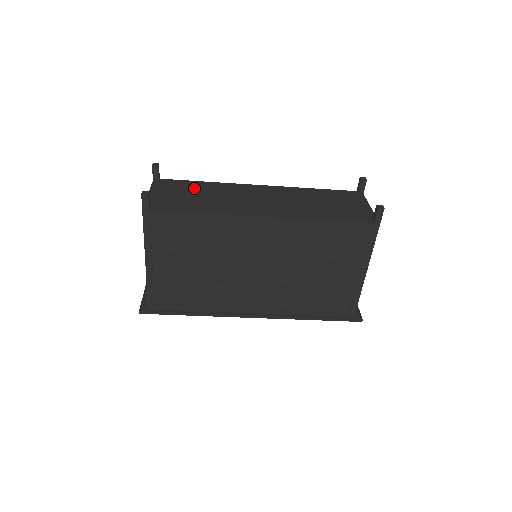
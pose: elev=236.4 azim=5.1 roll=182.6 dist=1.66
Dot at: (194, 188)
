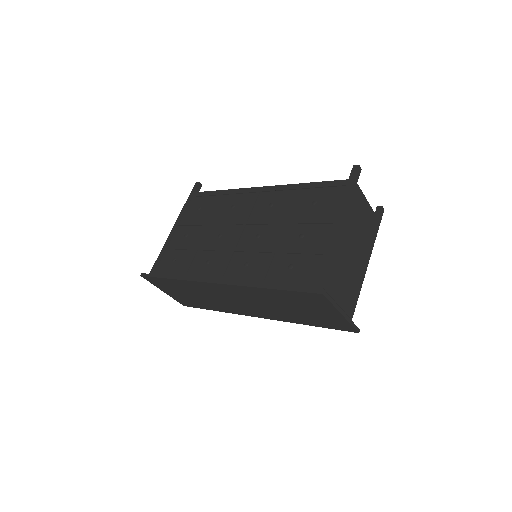
Dot at: occluded
